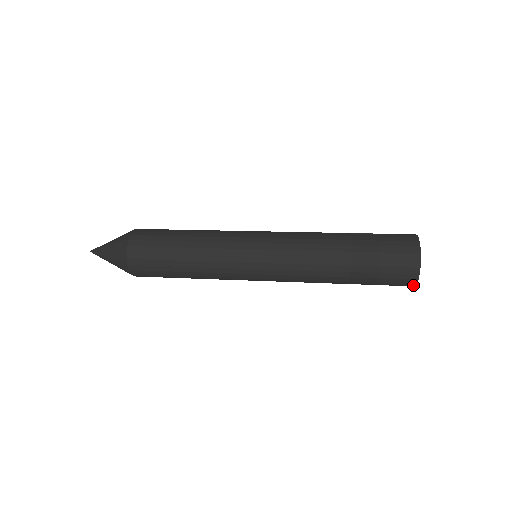
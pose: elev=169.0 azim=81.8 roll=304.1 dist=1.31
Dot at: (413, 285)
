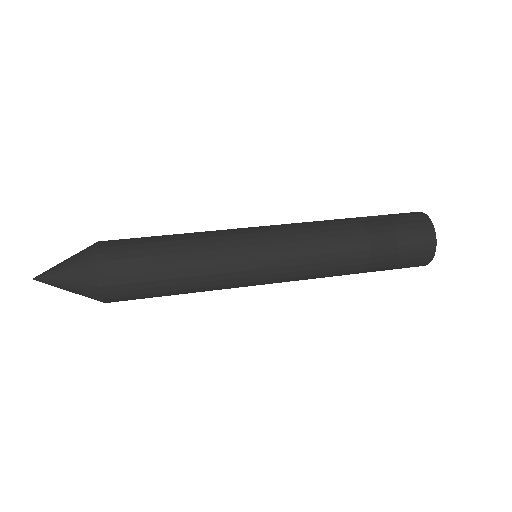
Dot at: (423, 265)
